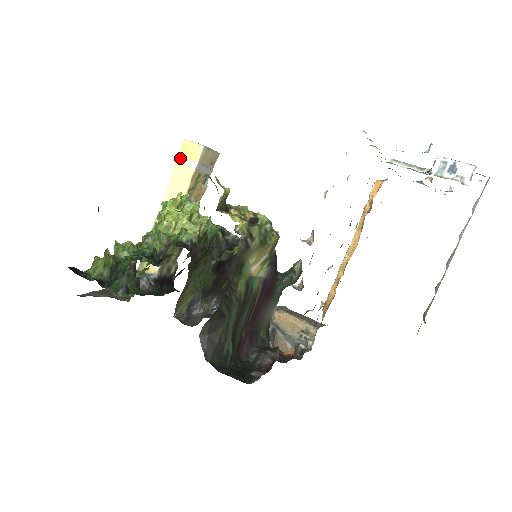
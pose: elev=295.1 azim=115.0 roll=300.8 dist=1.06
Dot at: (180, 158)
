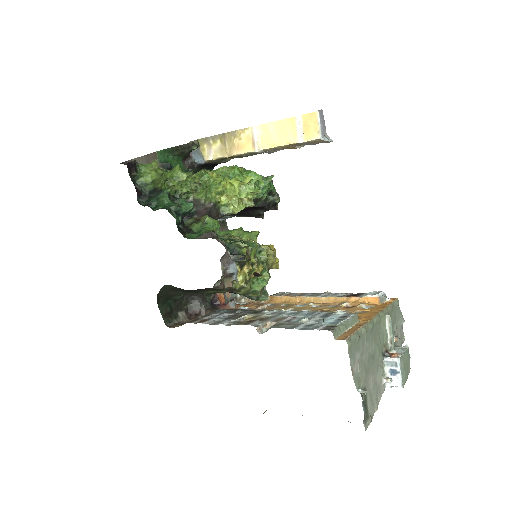
Dot at: (299, 120)
